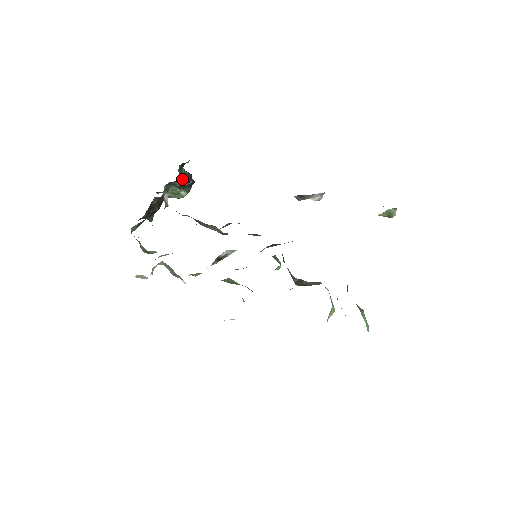
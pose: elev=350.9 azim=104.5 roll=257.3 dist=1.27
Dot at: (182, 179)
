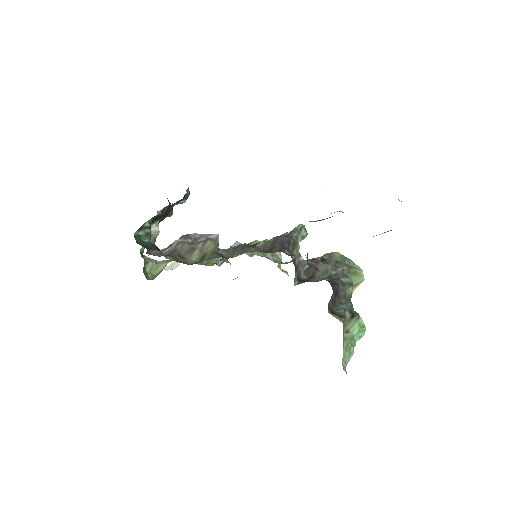
Dot at: (147, 233)
